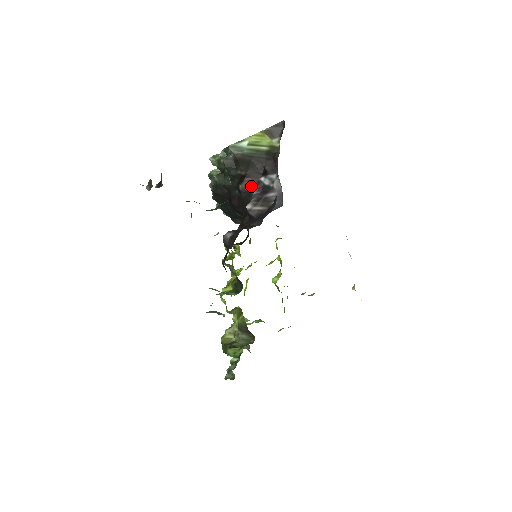
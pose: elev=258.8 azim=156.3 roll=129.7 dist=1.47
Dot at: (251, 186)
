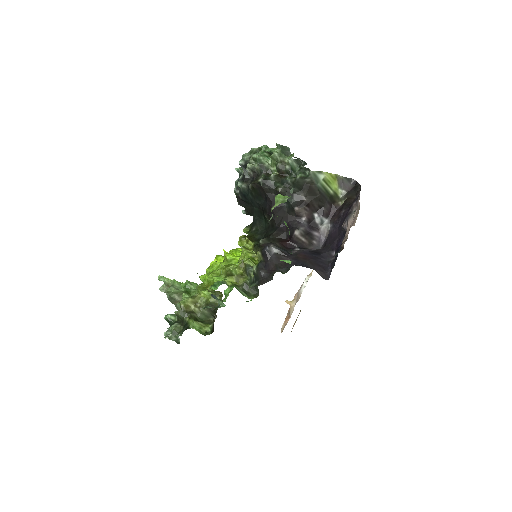
Dot at: (305, 215)
